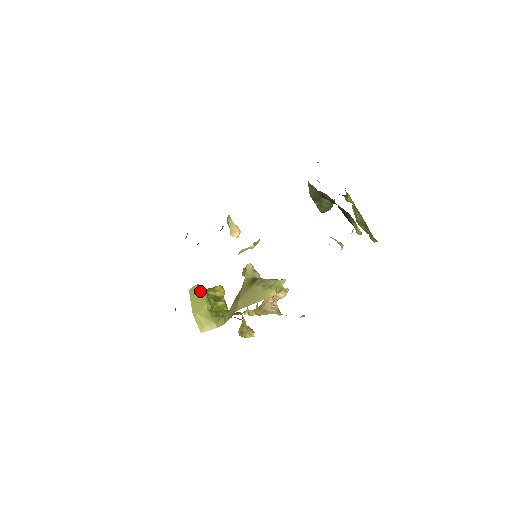
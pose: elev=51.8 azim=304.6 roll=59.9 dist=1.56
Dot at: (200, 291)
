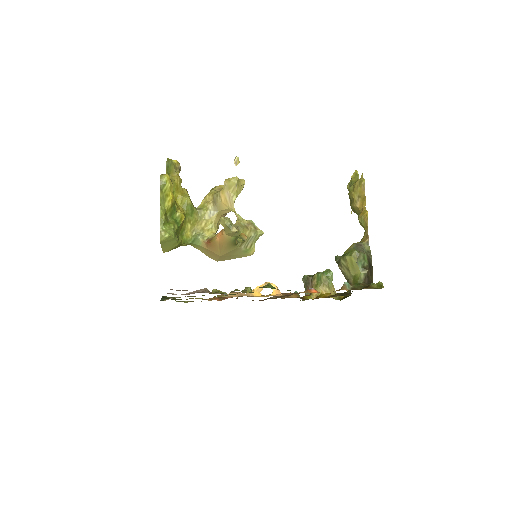
Dot at: (172, 240)
